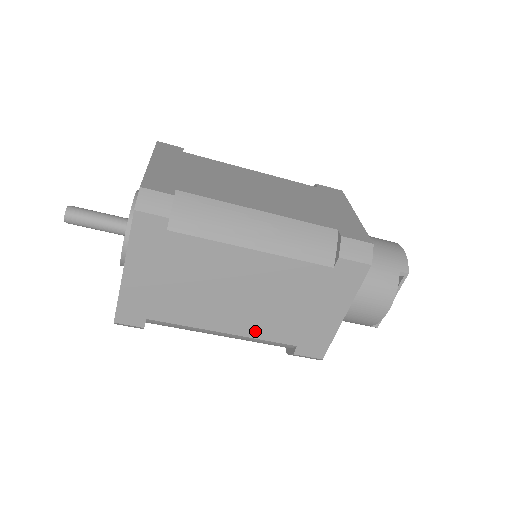
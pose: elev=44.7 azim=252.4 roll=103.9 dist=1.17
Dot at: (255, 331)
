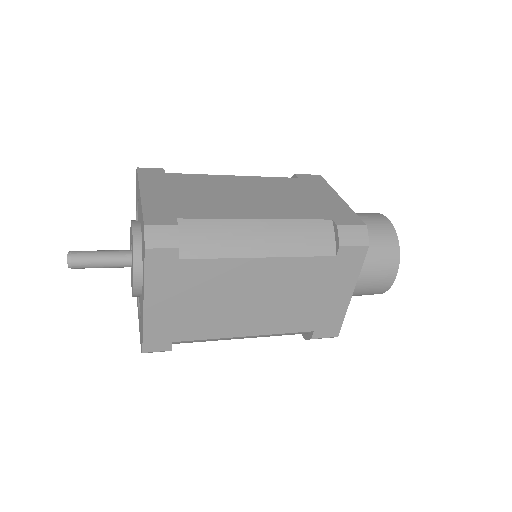
Dot at: occluded
